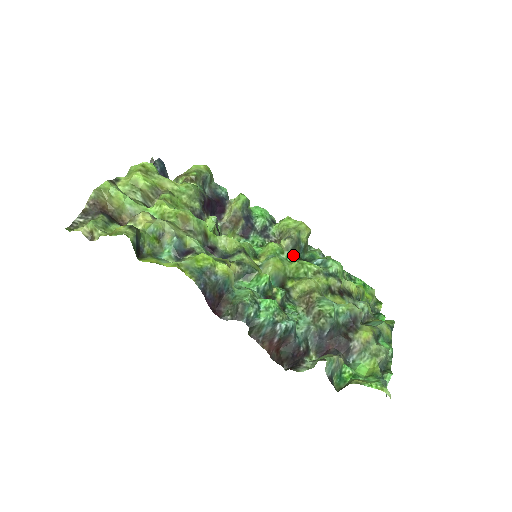
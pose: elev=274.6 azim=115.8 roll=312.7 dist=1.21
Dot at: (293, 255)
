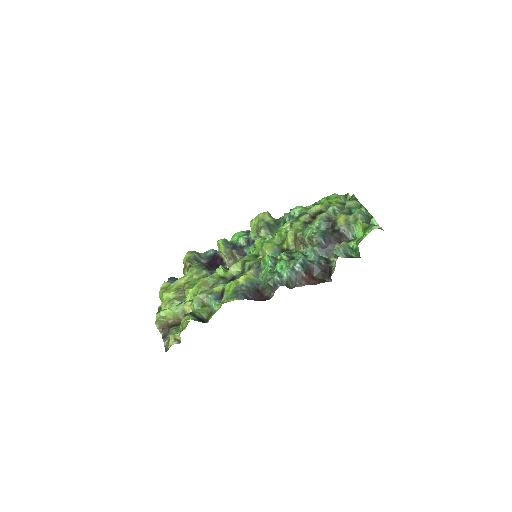
Dot at: (275, 233)
